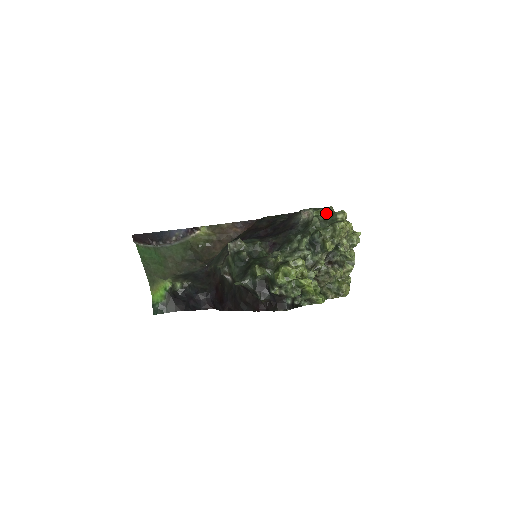
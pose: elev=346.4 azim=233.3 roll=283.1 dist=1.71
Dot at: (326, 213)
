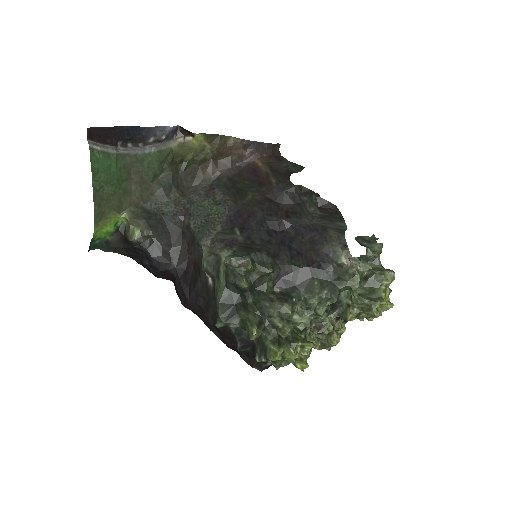
Dot at: (372, 257)
